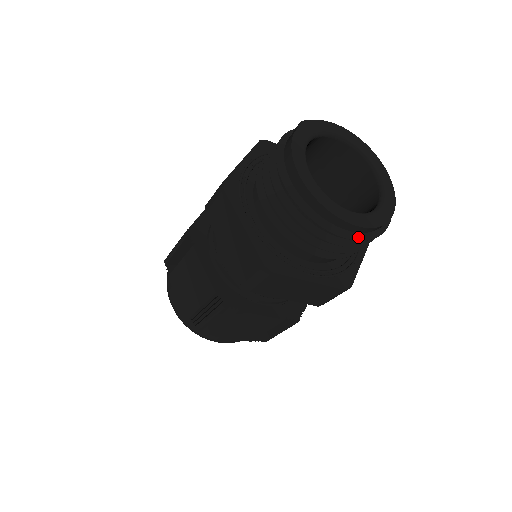
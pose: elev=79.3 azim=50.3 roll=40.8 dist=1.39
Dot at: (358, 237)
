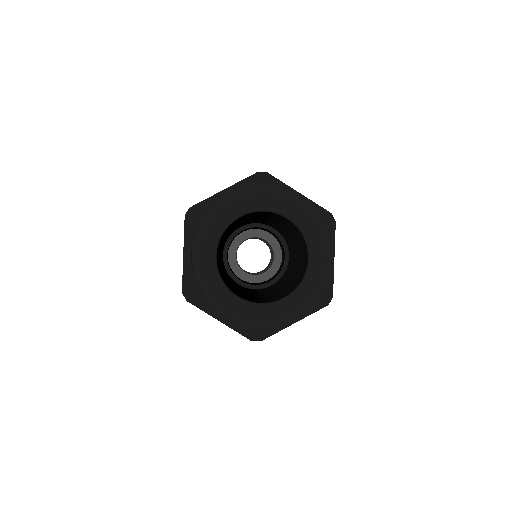
Dot at: (303, 308)
